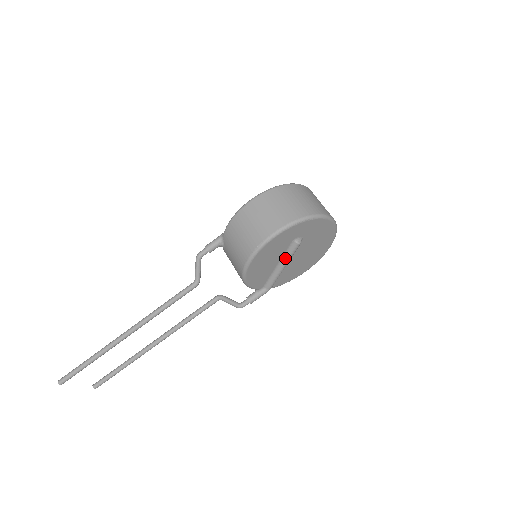
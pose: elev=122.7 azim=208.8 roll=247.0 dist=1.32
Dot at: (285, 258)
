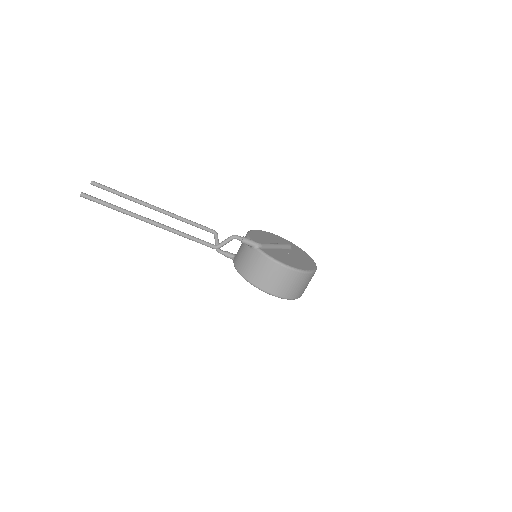
Dot at: occluded
